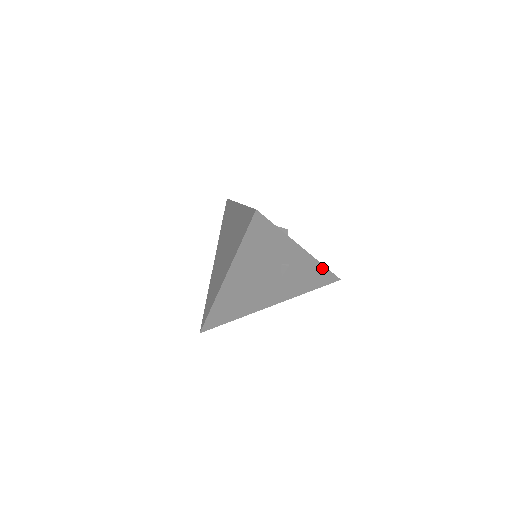
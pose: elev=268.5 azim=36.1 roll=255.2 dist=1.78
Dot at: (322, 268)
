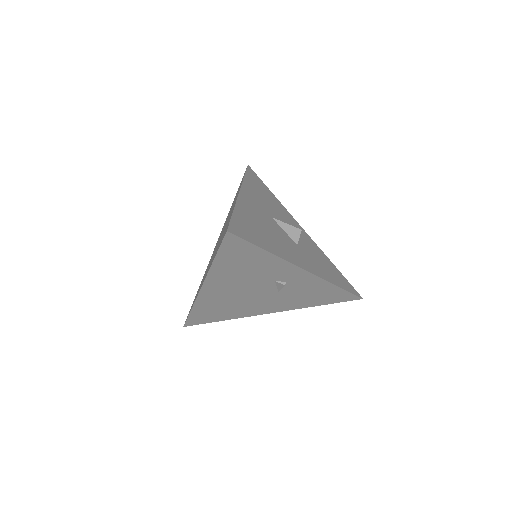
Dot at: (335, 287)
